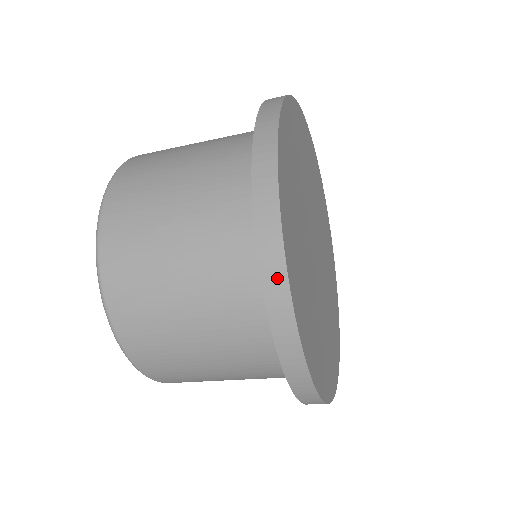
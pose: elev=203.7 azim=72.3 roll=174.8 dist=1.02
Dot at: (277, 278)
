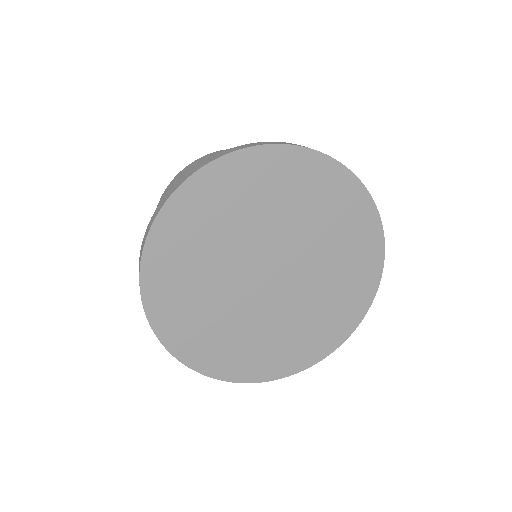
Dot at: (207, 373)
